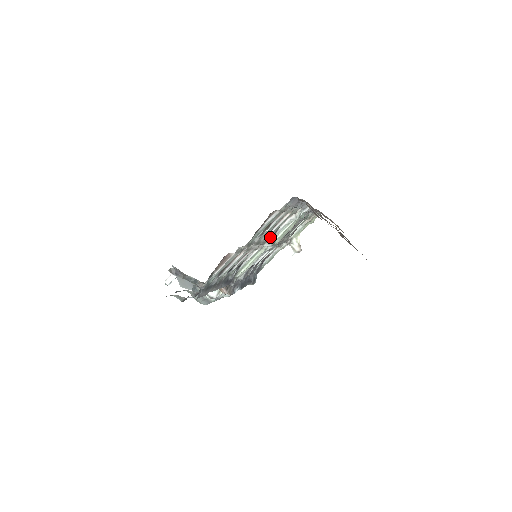
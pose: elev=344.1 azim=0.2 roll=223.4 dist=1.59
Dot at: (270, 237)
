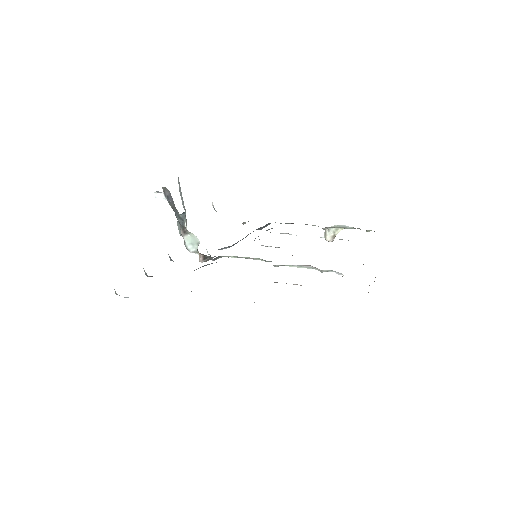
Dot at: occluded
